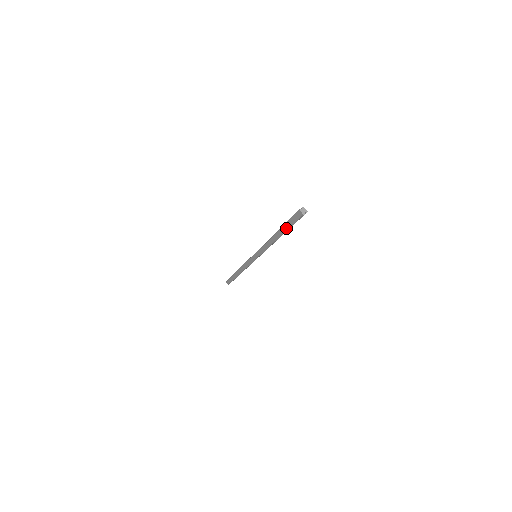
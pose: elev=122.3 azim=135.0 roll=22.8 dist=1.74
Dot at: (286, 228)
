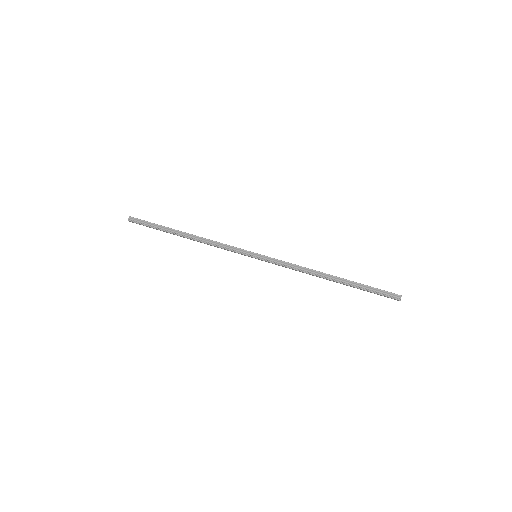
Dot at: occluded
